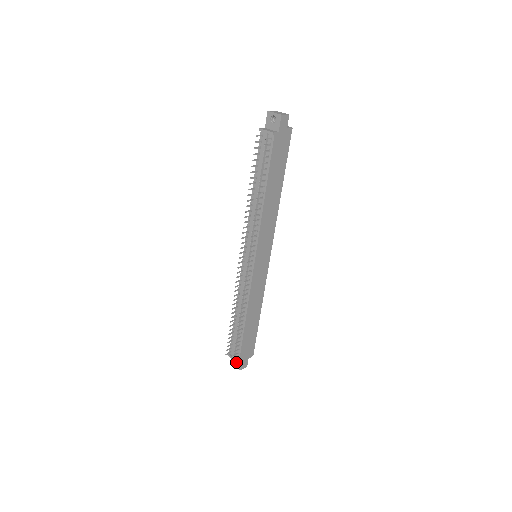
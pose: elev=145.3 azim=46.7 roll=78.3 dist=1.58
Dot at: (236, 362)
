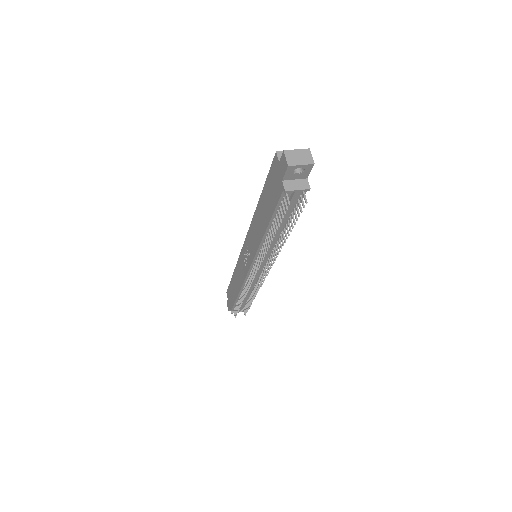
Dot at: occluded
